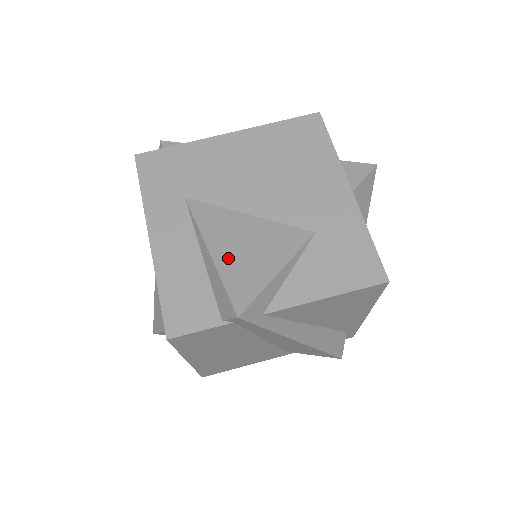
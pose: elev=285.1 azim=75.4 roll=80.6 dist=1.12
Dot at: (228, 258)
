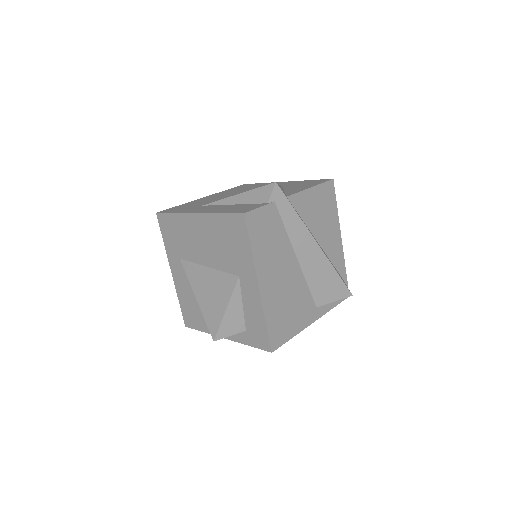
Dot at: occluded
